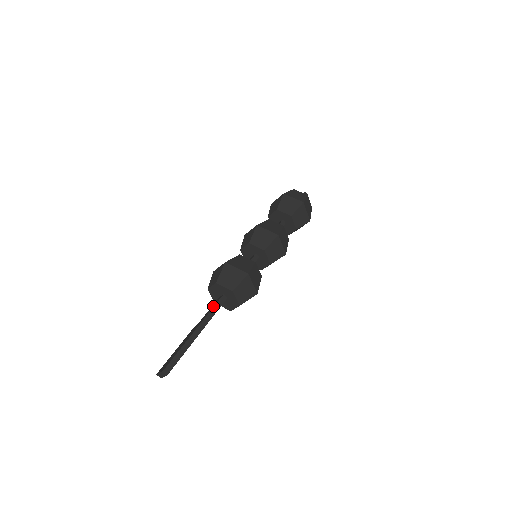
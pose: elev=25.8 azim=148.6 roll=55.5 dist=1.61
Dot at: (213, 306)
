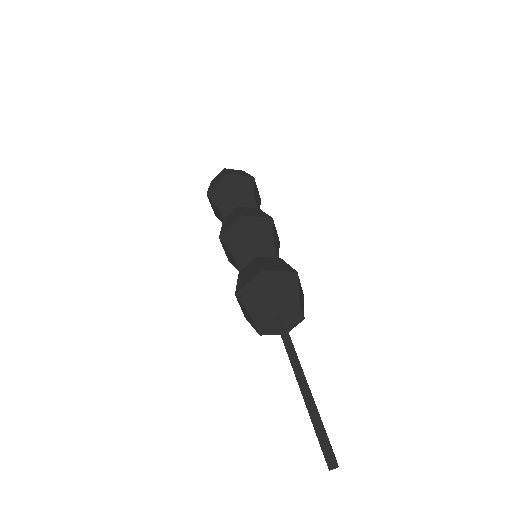
Dot at: occluded
